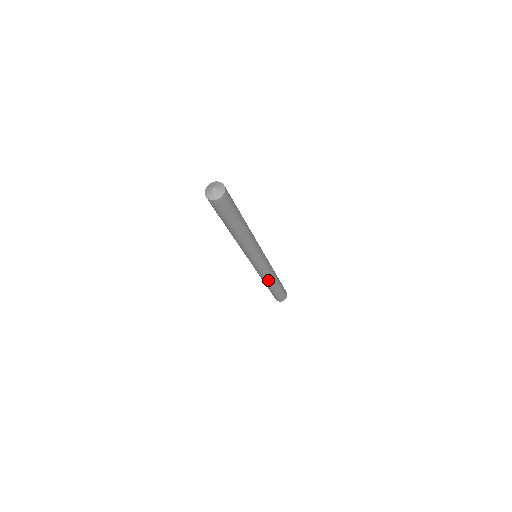
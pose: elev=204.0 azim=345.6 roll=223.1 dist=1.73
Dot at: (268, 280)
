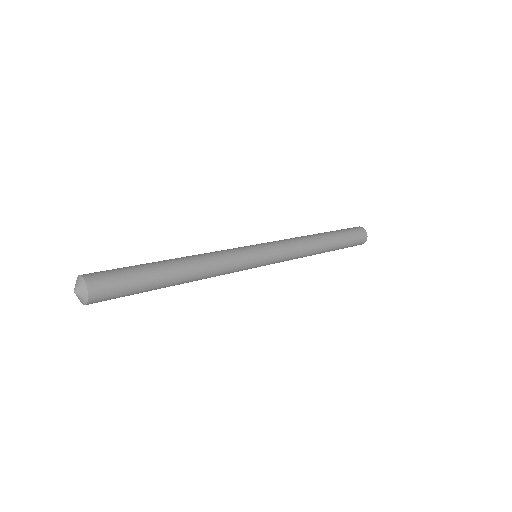
Dot at: (309, 252)
